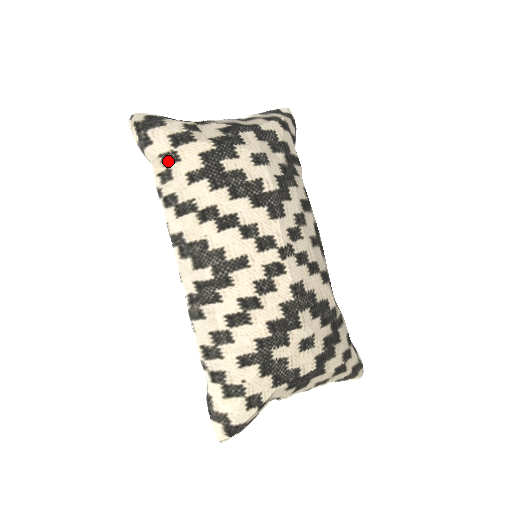
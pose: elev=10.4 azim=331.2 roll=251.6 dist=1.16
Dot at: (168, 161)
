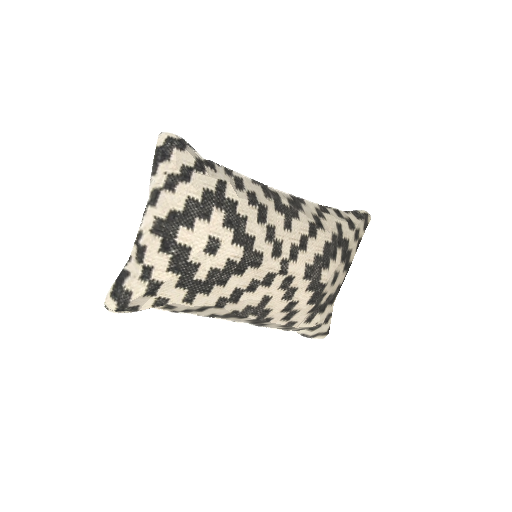
Dot at: (162, 305)
